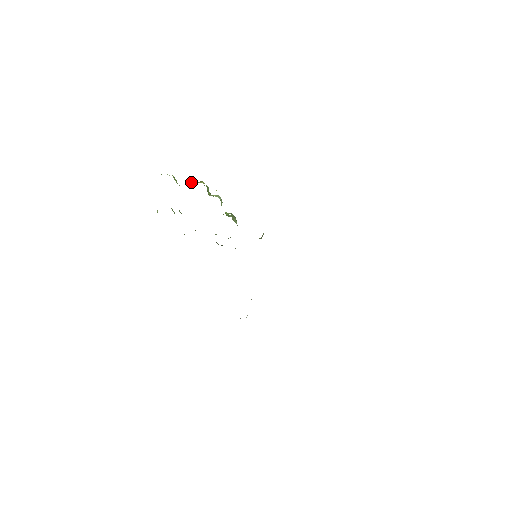
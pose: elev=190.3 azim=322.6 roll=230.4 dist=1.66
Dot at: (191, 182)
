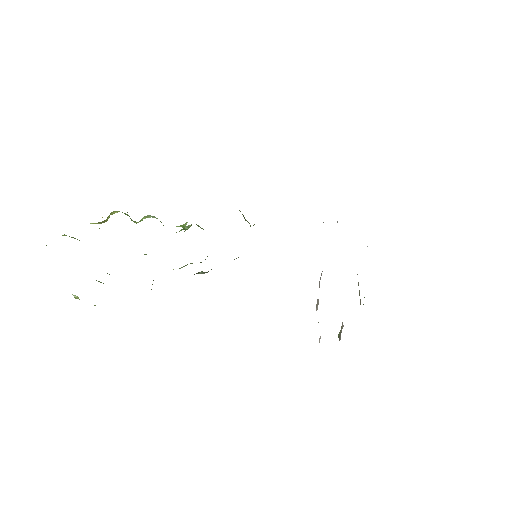
Dot at: (98, 223)
